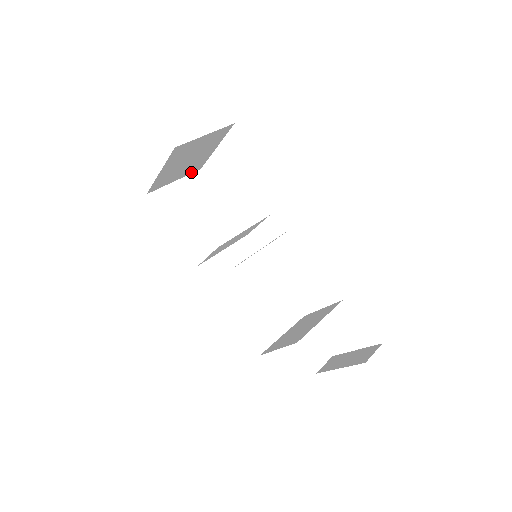
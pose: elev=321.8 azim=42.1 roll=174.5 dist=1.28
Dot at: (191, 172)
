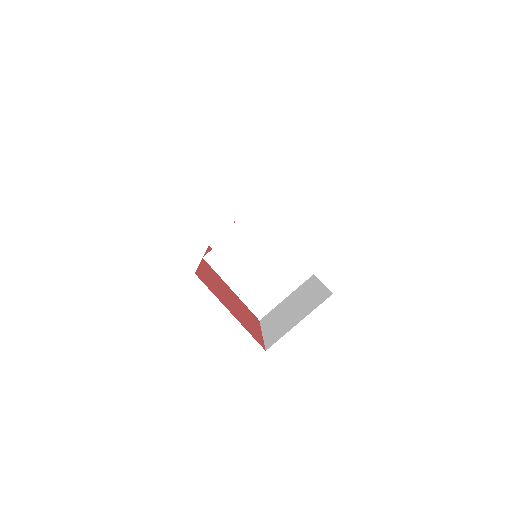
Dot at: occluded
